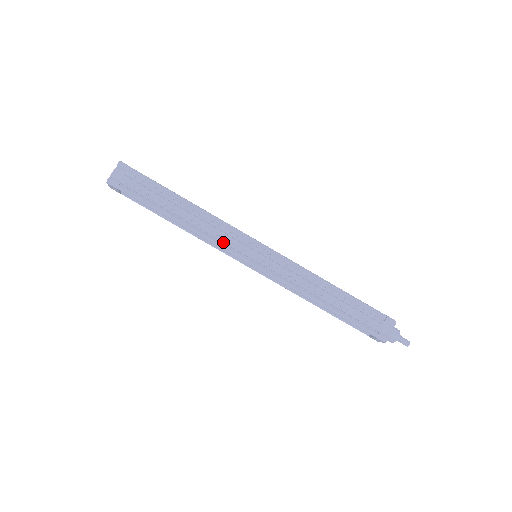
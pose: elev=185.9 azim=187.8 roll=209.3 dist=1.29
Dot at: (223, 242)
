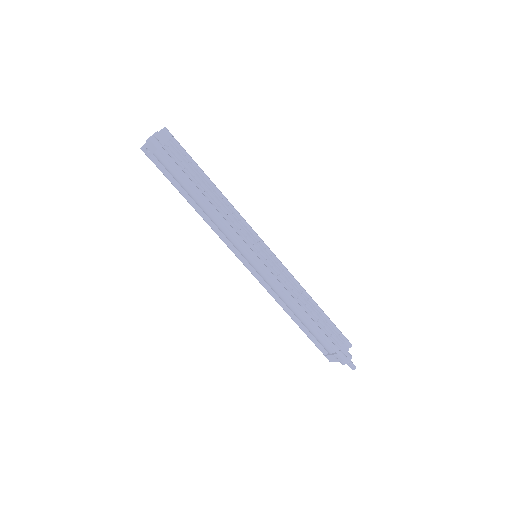
Dot at: (238, 231)
